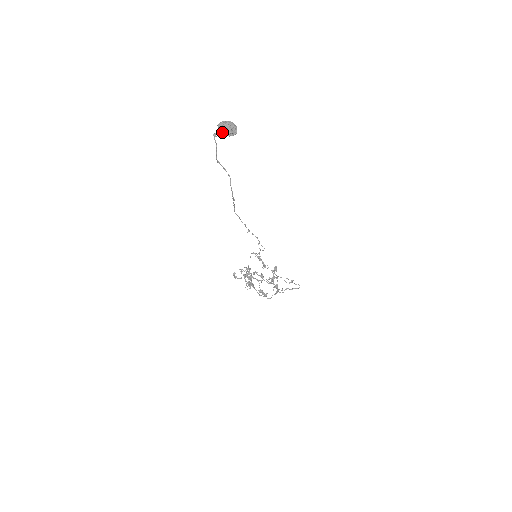
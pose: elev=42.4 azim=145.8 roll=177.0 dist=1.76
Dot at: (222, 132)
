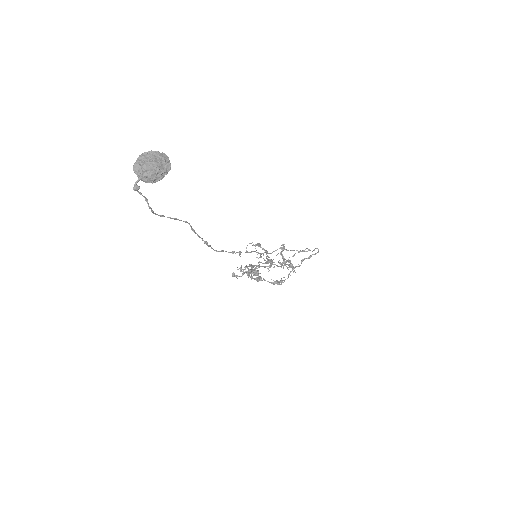
Dot at: (146, 179)
